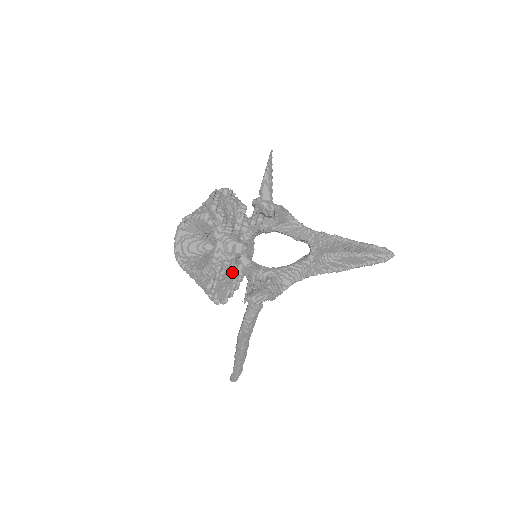
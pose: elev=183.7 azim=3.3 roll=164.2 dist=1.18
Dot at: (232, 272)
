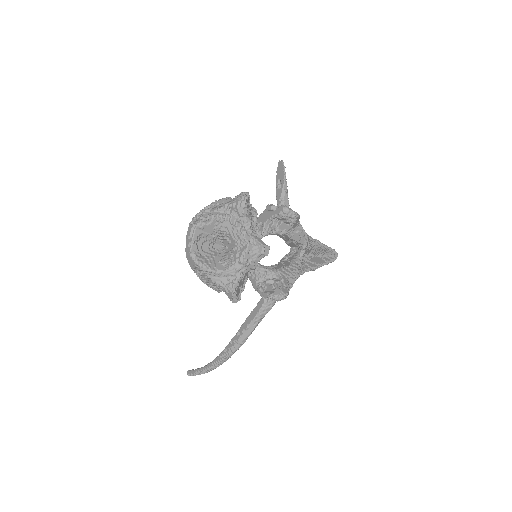
Dot at: (247, 272)
